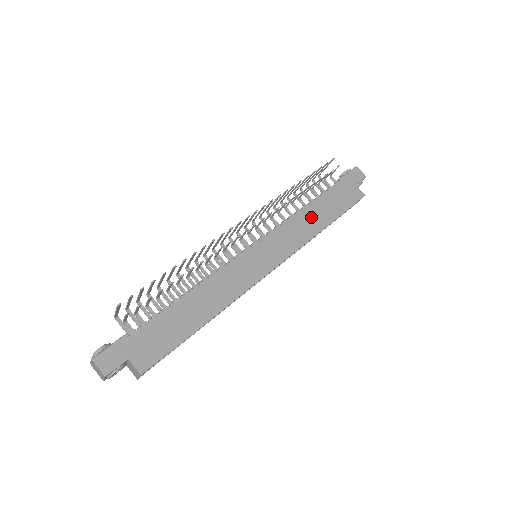
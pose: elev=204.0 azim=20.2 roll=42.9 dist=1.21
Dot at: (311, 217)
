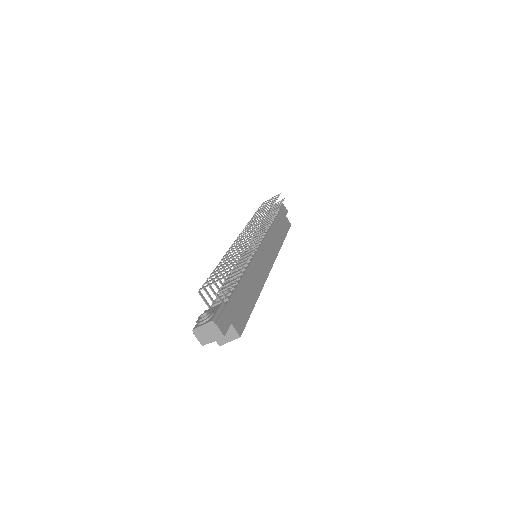
Dot at: (276, 233)
